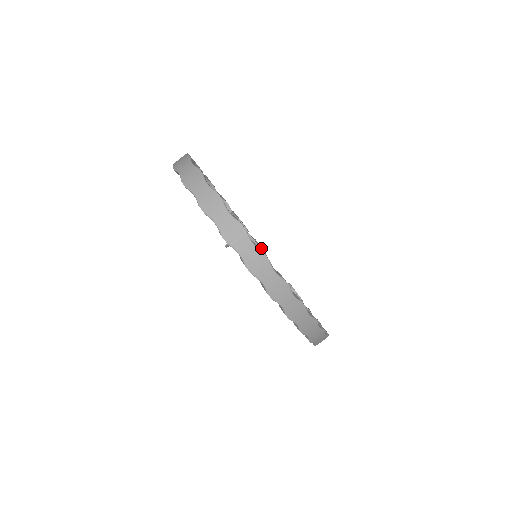
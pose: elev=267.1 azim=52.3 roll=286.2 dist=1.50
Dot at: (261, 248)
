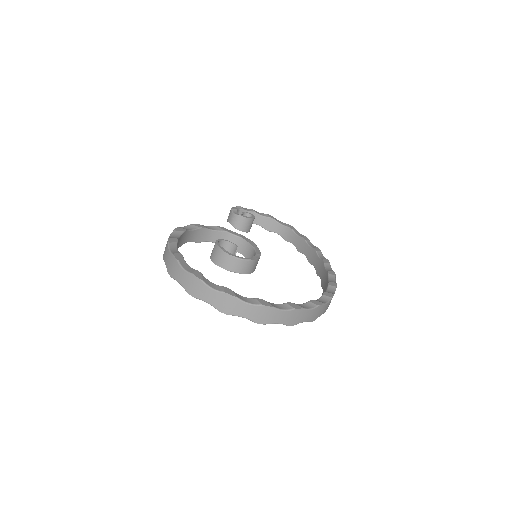
Dot at: (232, 232)
